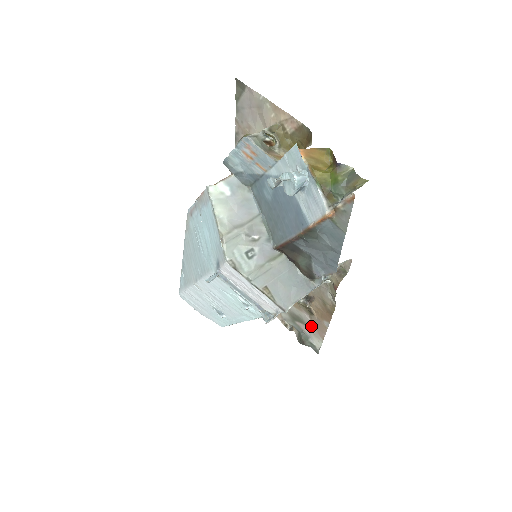
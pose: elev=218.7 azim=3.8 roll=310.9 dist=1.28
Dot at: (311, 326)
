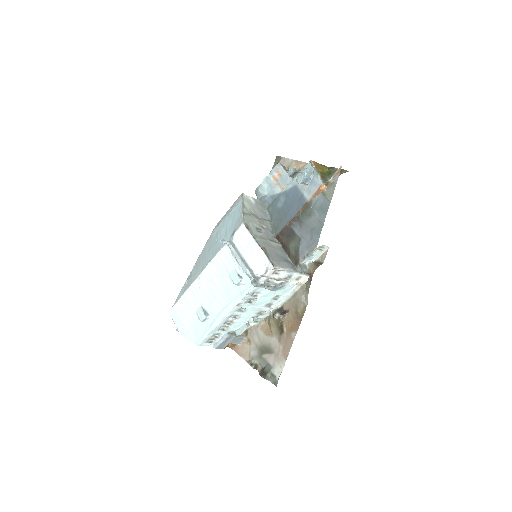
Dot at: (278, 350)
